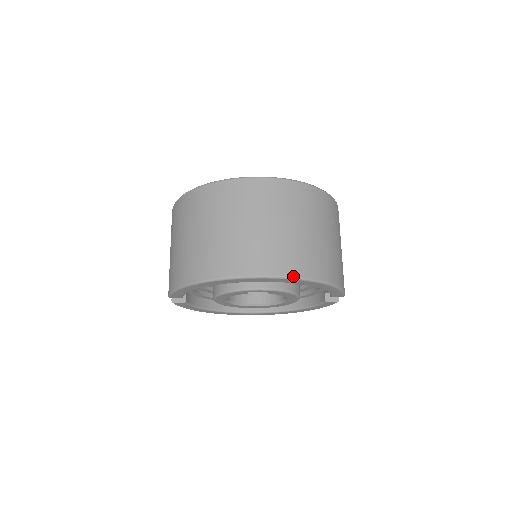
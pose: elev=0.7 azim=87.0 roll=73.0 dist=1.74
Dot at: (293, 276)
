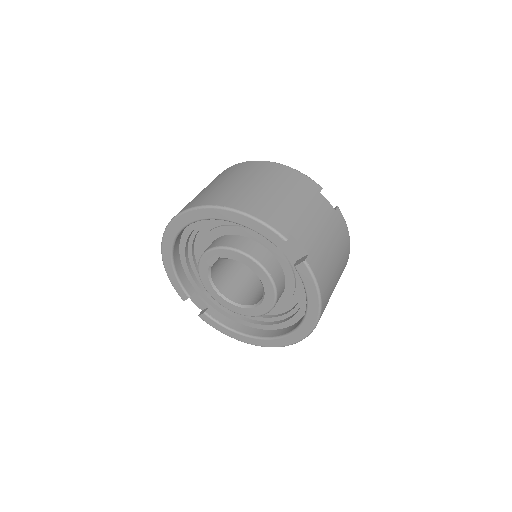
Dot at: (192, 207)
